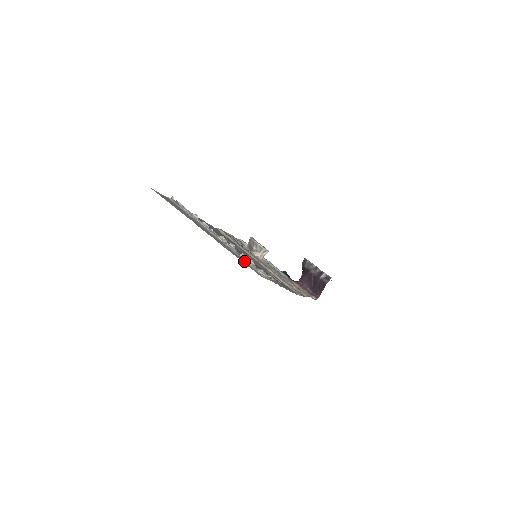
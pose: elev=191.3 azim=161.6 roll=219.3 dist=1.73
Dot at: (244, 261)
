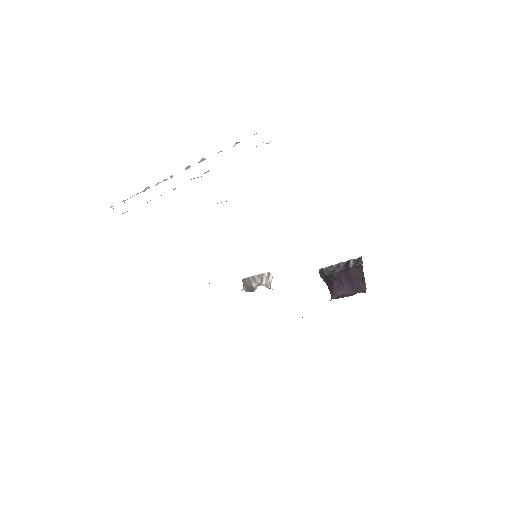
Dot at: occluded
